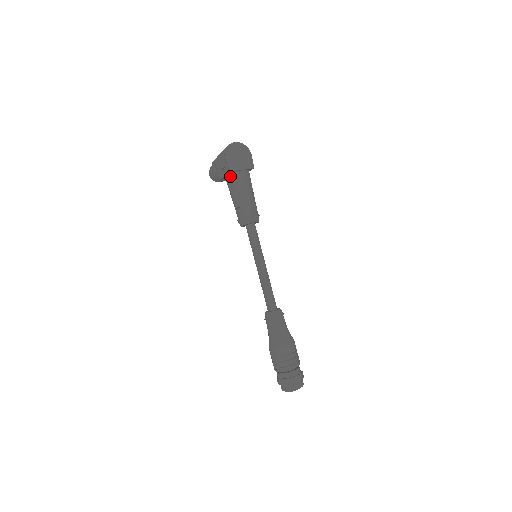
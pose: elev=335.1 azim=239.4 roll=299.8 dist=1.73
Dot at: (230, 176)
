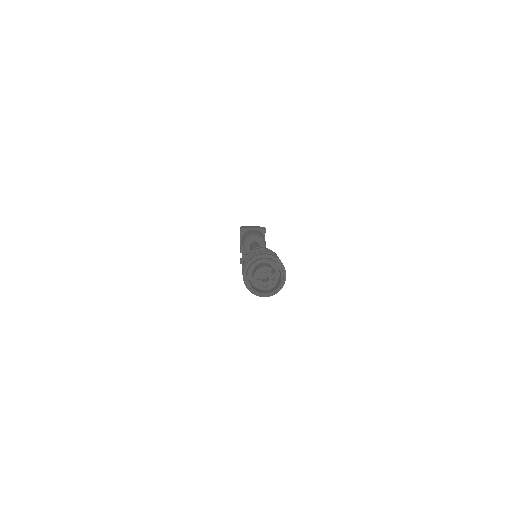
Dot at: occluded
